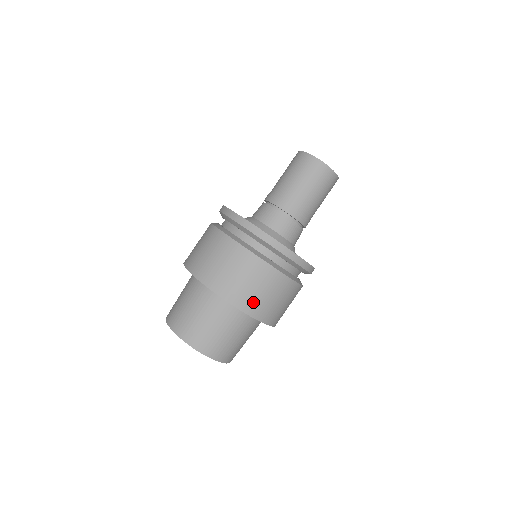
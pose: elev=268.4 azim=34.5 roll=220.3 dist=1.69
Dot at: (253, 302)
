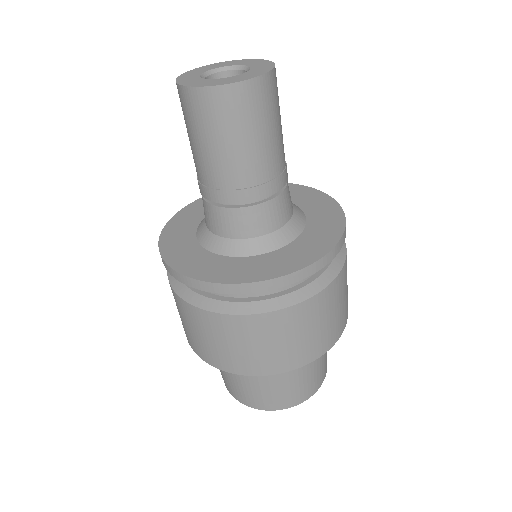
Dot at: (276, 359)
